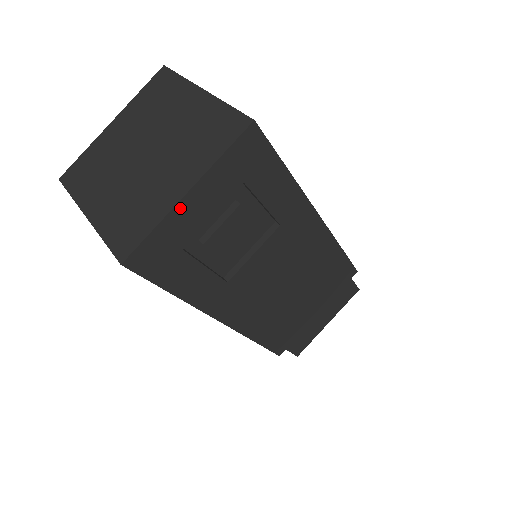
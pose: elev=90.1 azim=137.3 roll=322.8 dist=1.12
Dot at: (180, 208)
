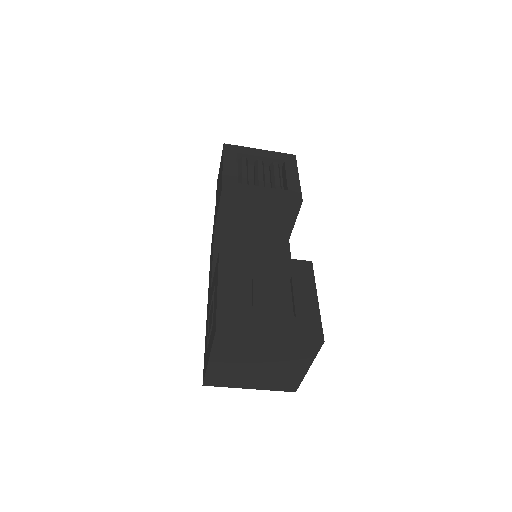
Dot at: occluded
